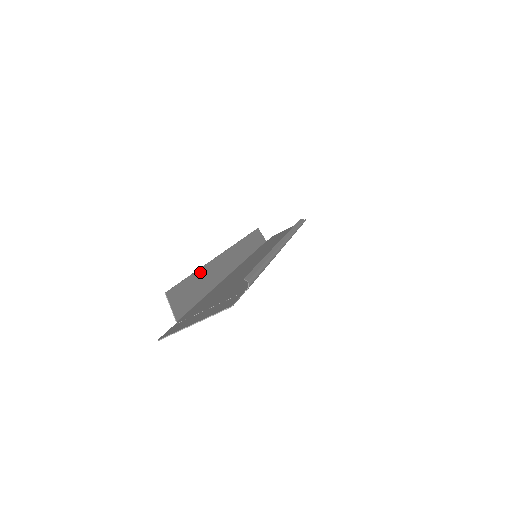
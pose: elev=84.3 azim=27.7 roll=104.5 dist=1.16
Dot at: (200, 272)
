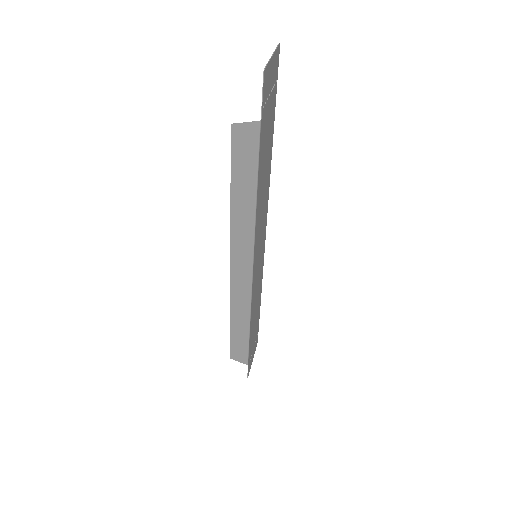
Dot at: (234, 201)
